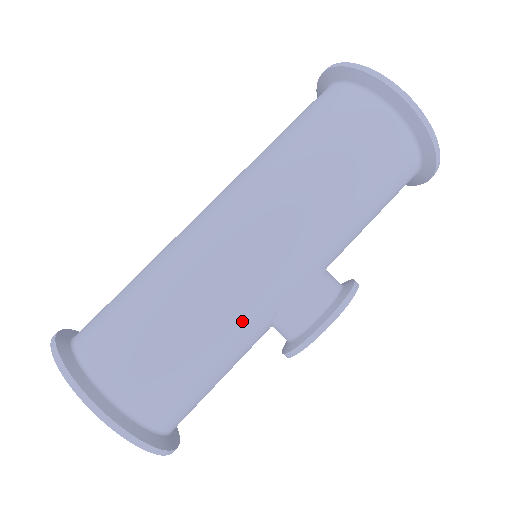
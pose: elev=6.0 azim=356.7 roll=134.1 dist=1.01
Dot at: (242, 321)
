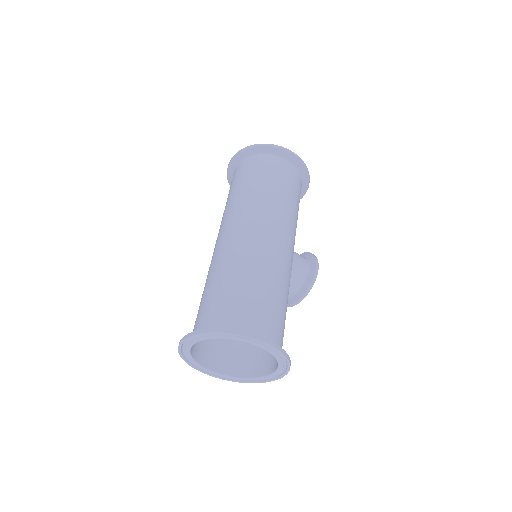
Dot at: (288, 280)
